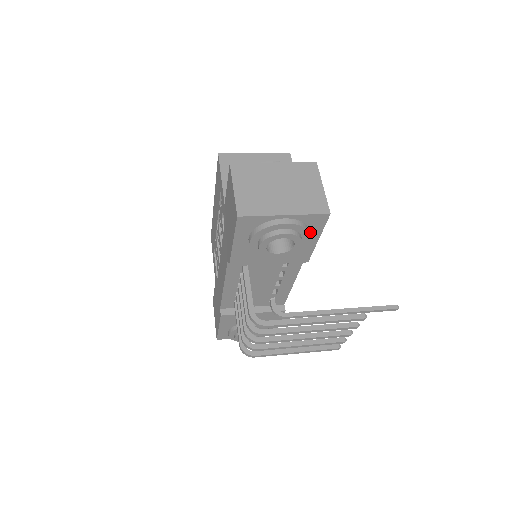
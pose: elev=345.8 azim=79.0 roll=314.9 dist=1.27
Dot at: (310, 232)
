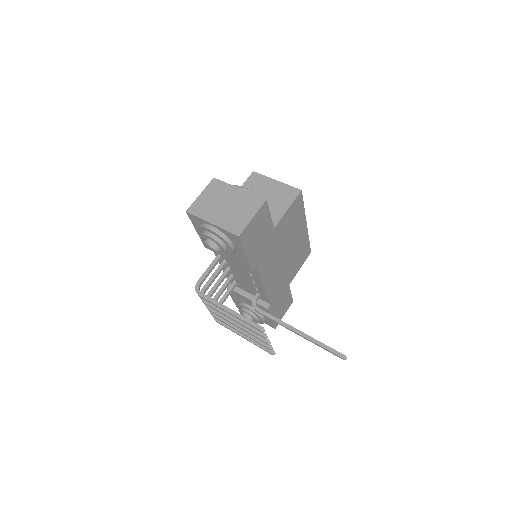
Dot at: (236, 245)
